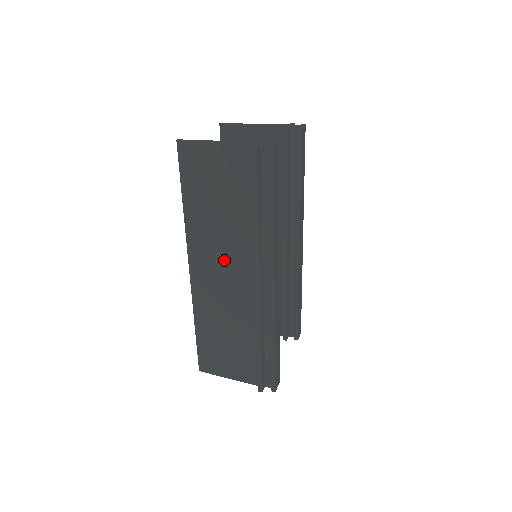
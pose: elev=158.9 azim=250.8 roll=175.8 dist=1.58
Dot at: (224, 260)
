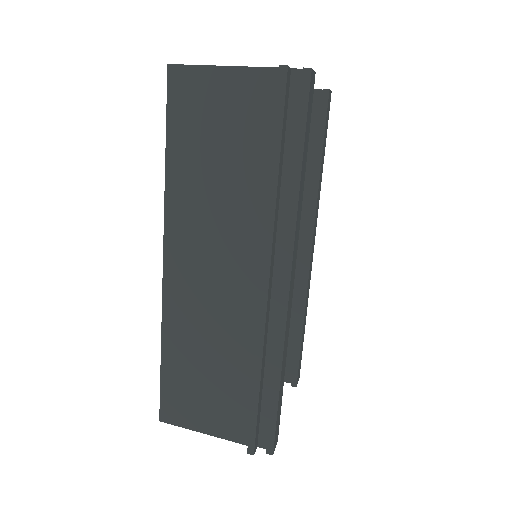
Dot at: (217, 246)
